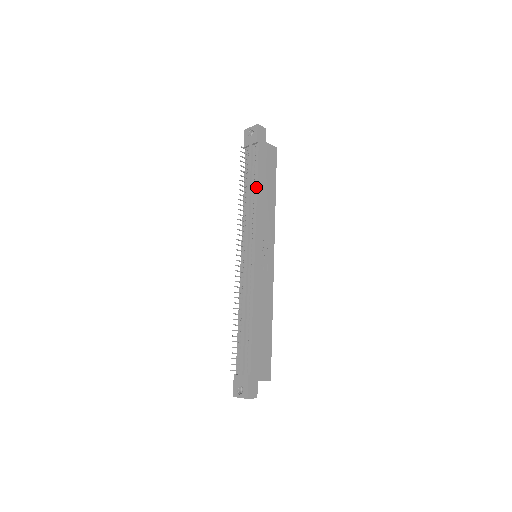
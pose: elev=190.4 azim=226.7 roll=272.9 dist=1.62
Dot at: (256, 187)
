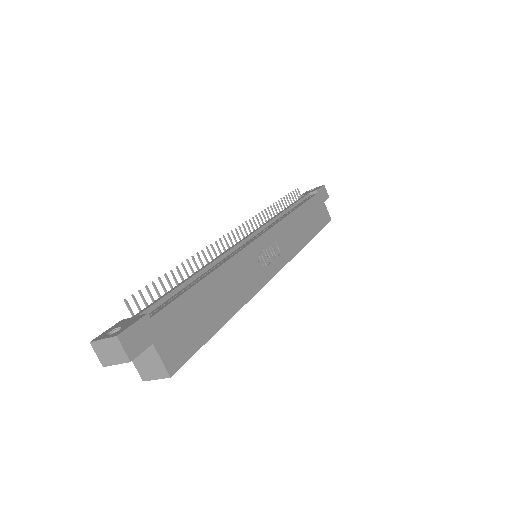
Dot at: (296, 208)
